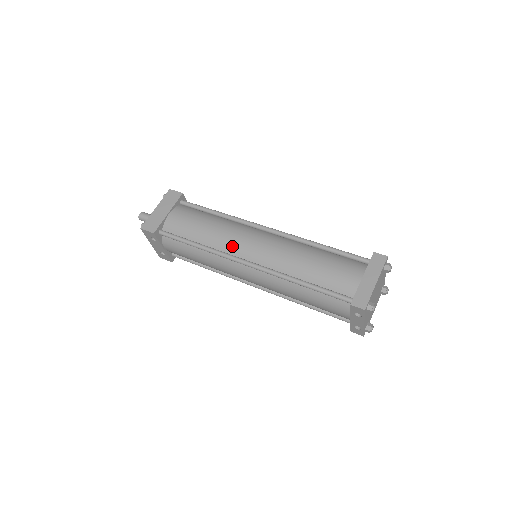
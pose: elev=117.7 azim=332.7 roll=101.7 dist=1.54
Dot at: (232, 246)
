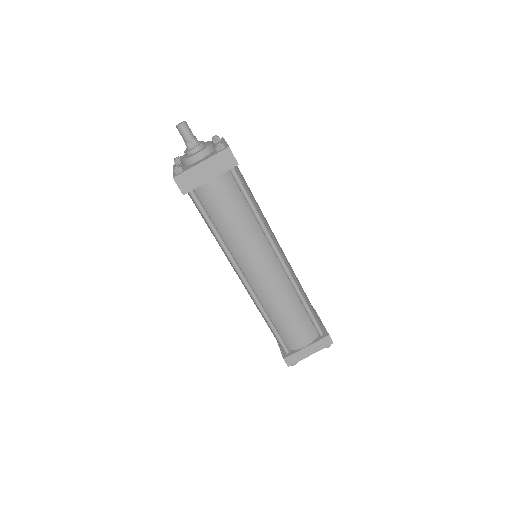
Dot at: (243, 258)
